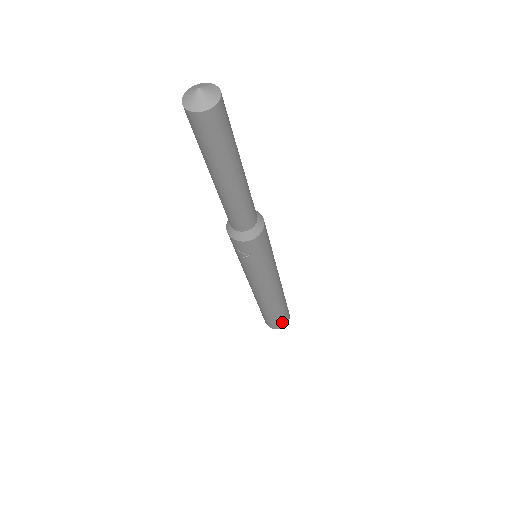
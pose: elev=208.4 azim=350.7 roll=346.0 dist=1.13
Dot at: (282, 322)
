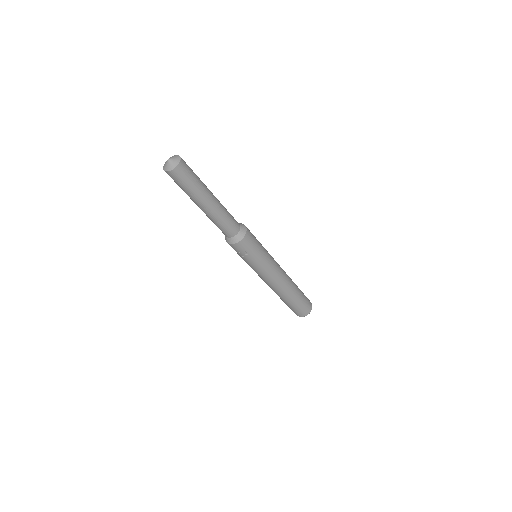
Dot at: (305, 309)
